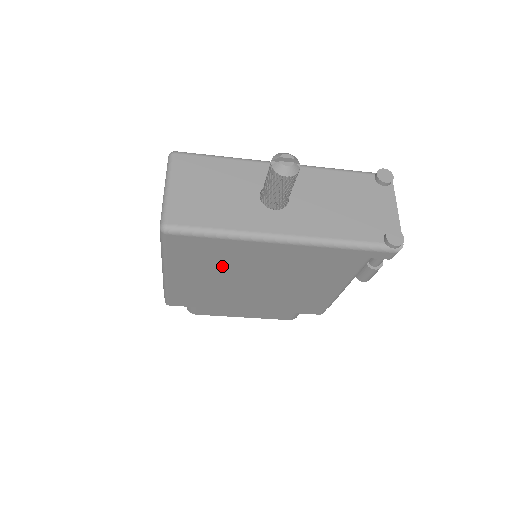
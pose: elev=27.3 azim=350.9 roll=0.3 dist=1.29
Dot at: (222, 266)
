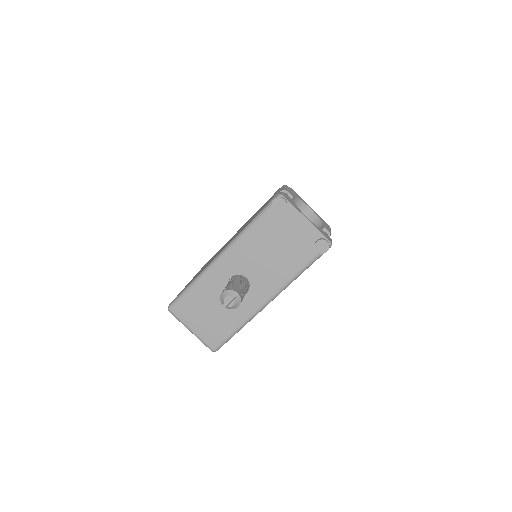
Dot at: occluded
